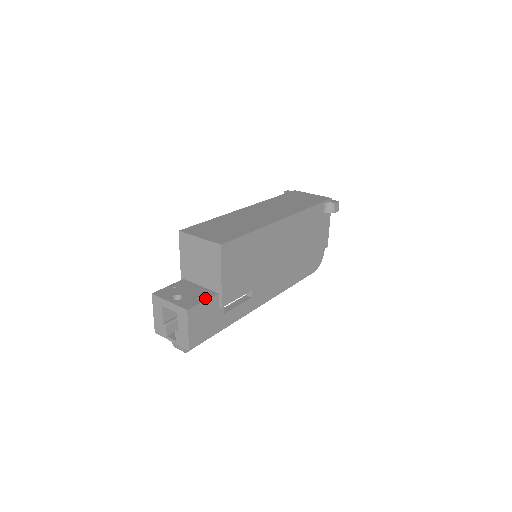
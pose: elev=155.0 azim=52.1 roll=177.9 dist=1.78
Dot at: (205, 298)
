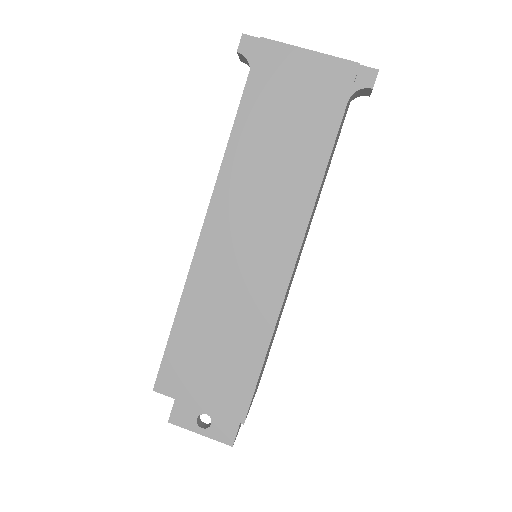
Dot at: occluded
